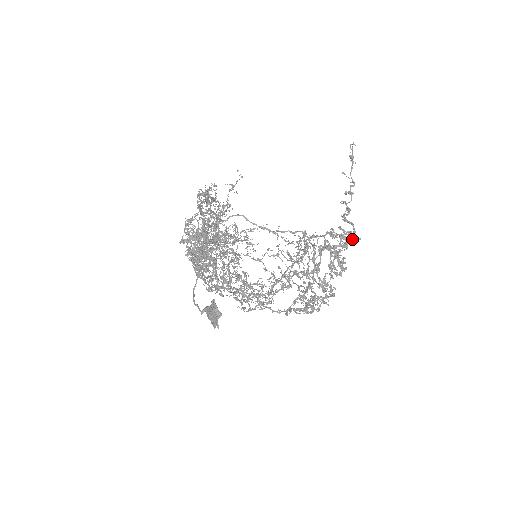
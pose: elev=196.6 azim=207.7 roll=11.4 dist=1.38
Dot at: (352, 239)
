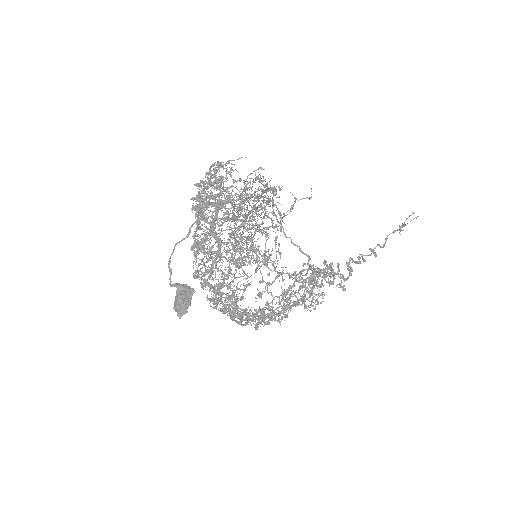
Dot at: (340, 285)
